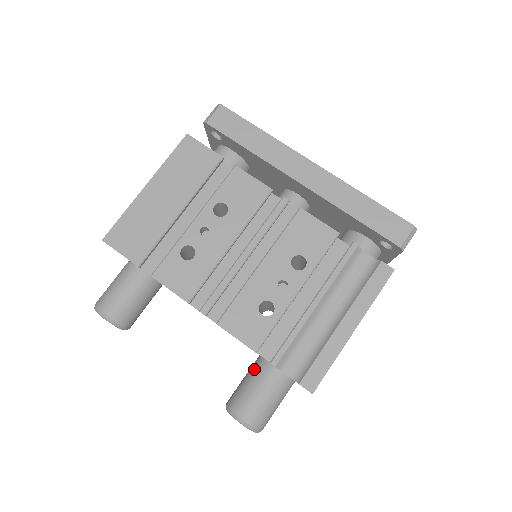
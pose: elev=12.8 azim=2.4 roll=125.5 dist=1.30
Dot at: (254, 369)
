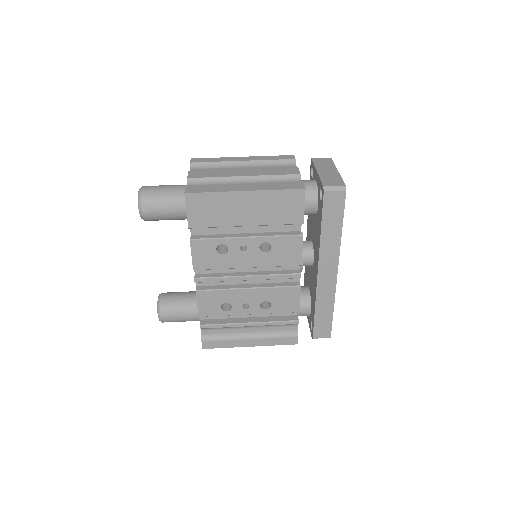
Dot at: (190, 302)
